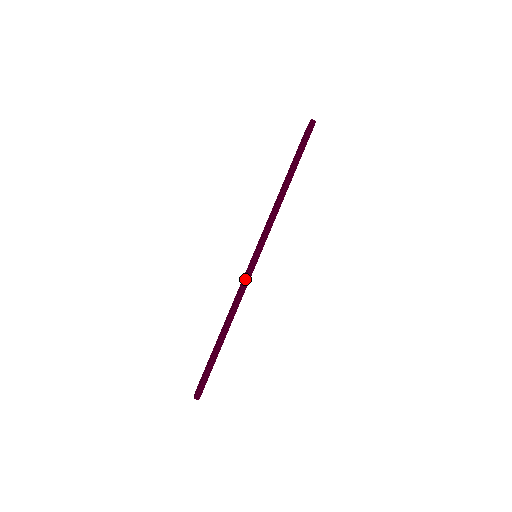
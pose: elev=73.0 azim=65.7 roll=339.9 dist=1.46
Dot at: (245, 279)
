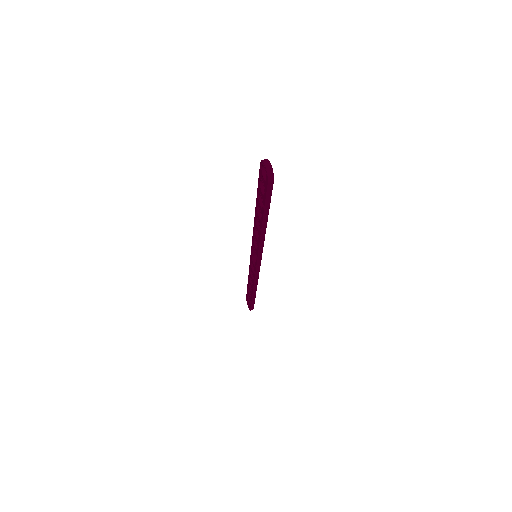
Dot at: (252, 237)
